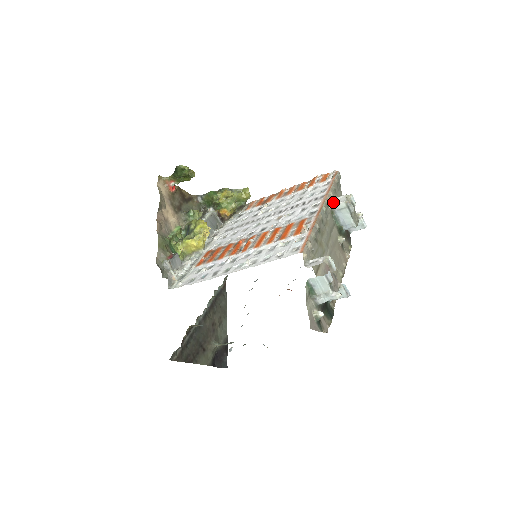
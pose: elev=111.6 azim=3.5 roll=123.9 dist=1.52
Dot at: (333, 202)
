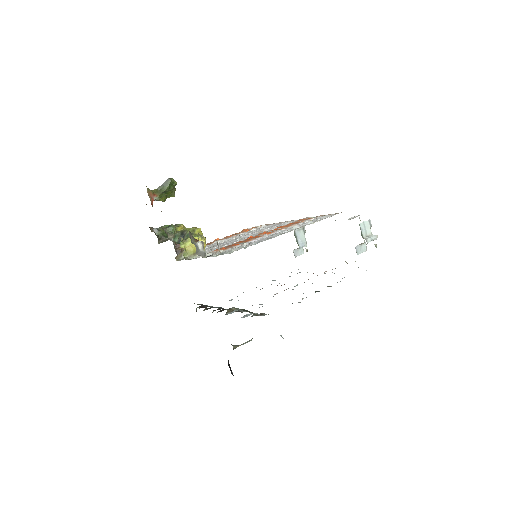
Dot at: occluded
